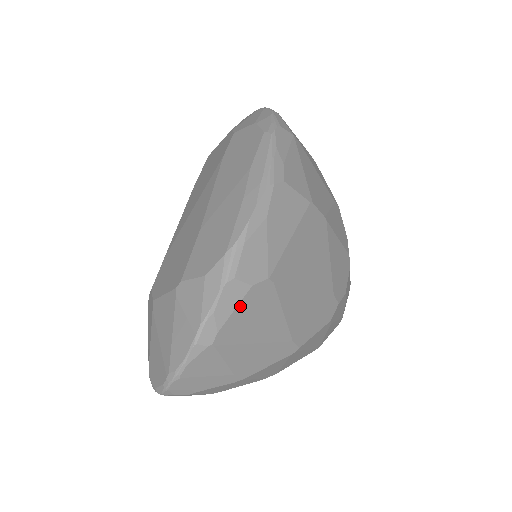
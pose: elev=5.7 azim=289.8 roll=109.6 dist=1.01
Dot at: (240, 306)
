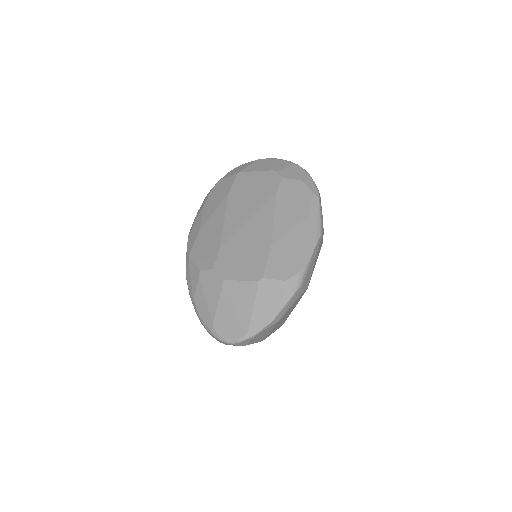
Dot at: (295, 302)
